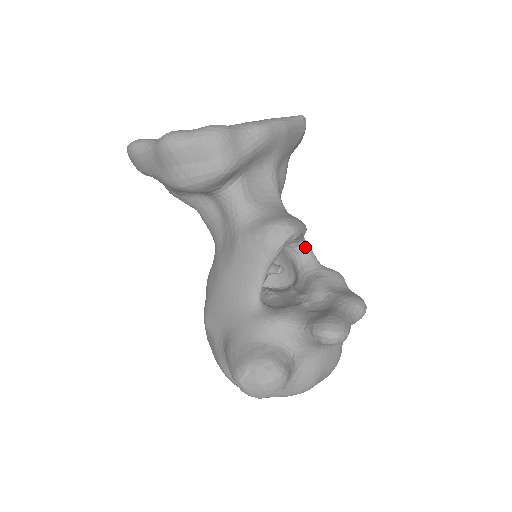
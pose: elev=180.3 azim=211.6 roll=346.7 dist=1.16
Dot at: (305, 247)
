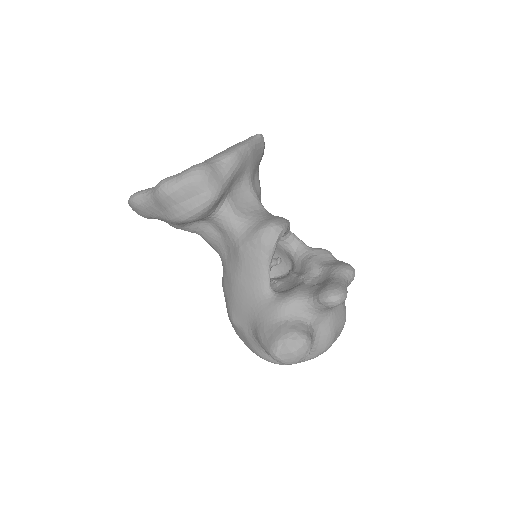
Dot at: (293, 237)
